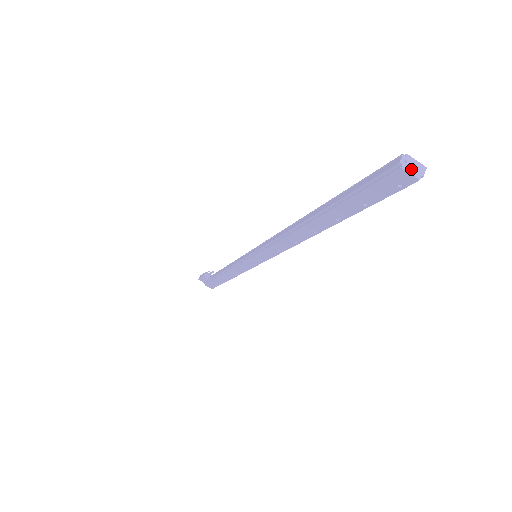
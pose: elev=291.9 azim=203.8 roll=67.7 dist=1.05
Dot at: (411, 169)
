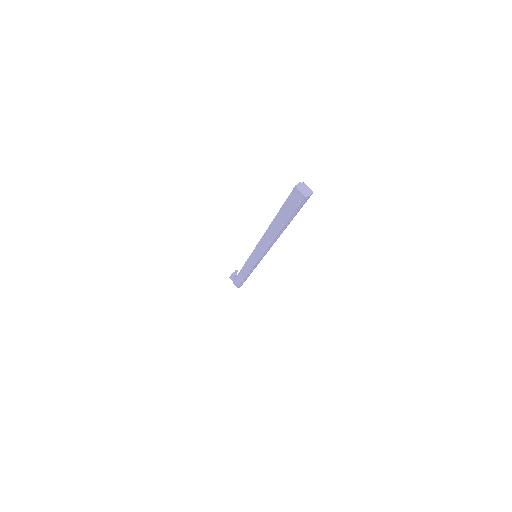
Dot at: (302, 190)
